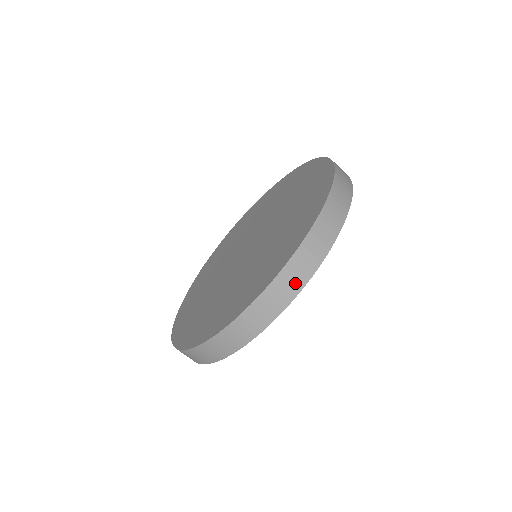
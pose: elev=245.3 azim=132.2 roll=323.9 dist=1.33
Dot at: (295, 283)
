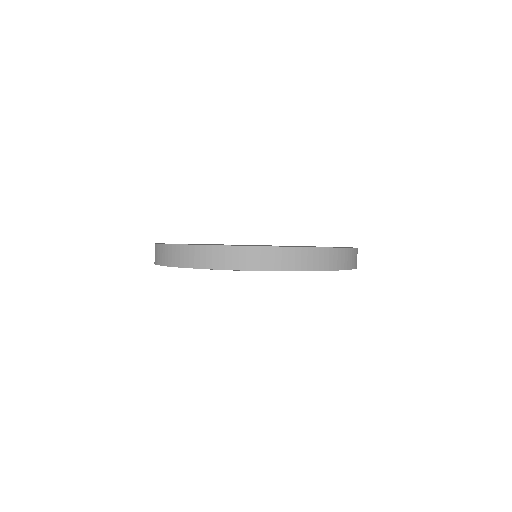
Dot at: (190, 260)
